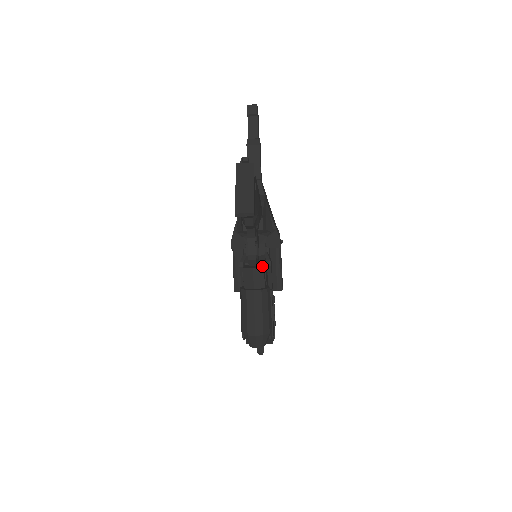
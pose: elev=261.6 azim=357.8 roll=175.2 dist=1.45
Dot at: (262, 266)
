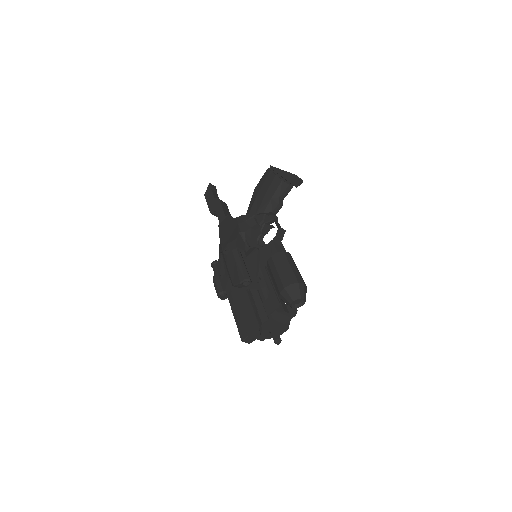
Dot at: occluded
